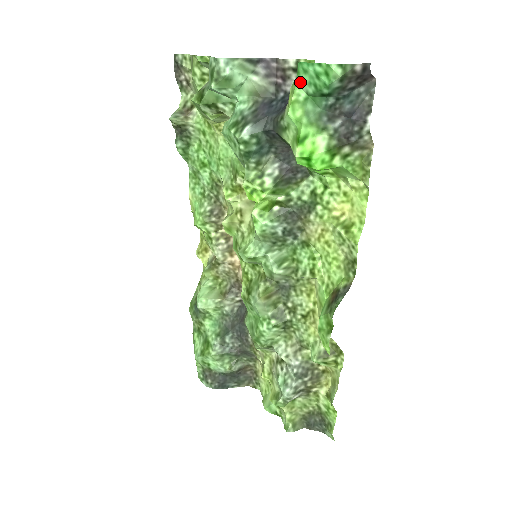
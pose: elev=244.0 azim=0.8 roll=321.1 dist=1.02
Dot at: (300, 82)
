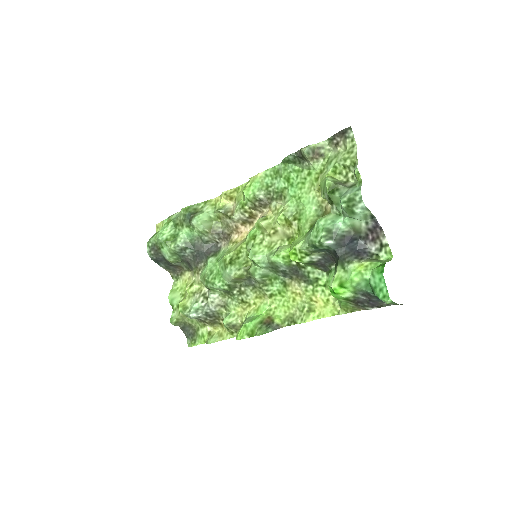
Dot at: (374, 274)
